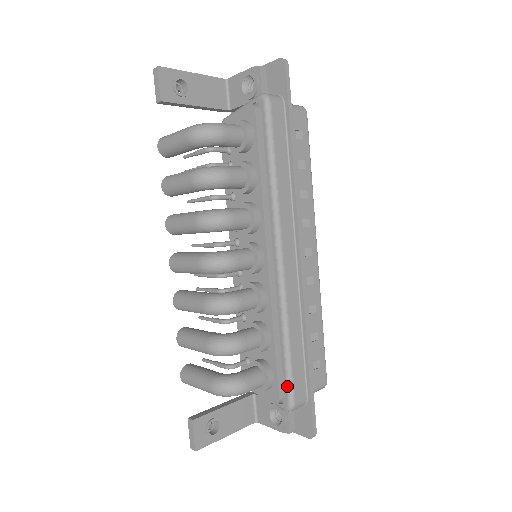
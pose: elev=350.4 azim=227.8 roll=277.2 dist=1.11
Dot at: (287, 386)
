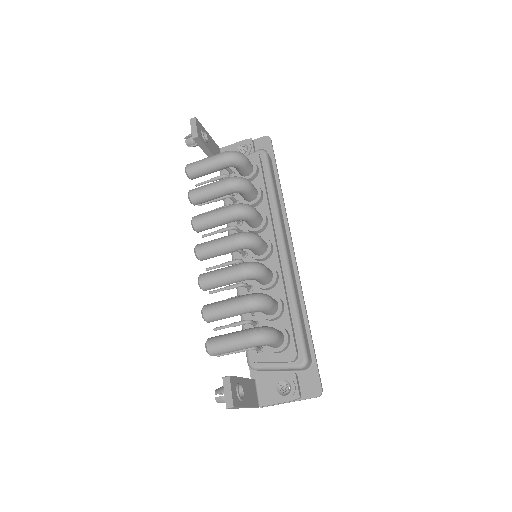
Dot at: (301, 343)
